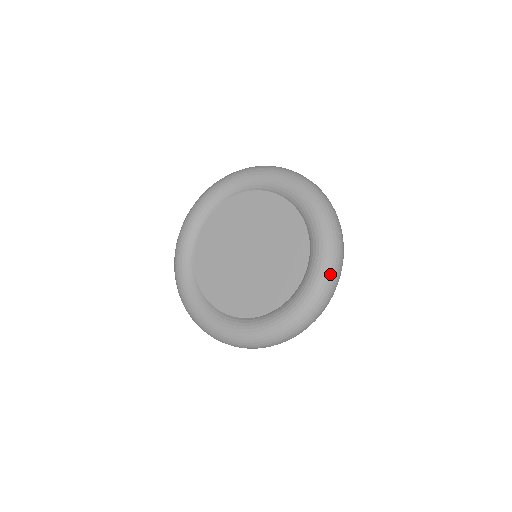
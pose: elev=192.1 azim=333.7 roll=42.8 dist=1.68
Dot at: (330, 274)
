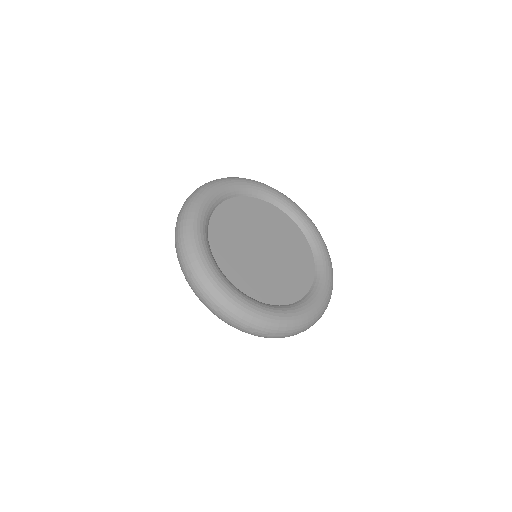
Dot at: occluded
